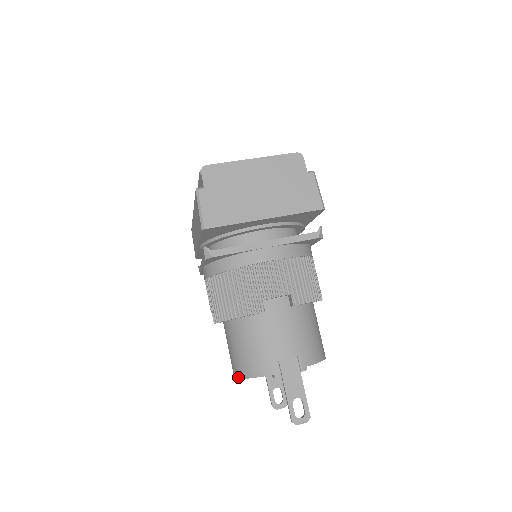
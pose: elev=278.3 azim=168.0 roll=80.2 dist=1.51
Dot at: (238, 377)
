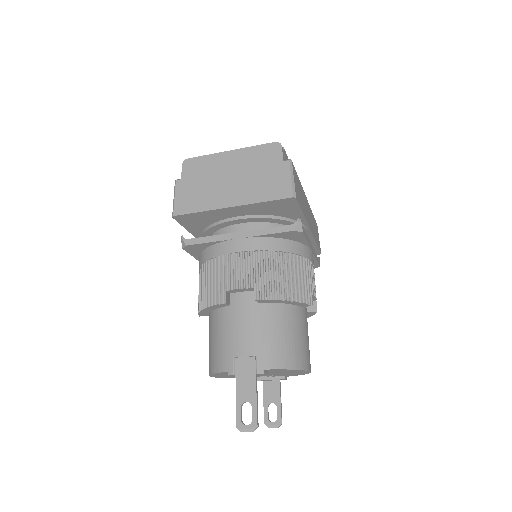
Dot at: occluded
